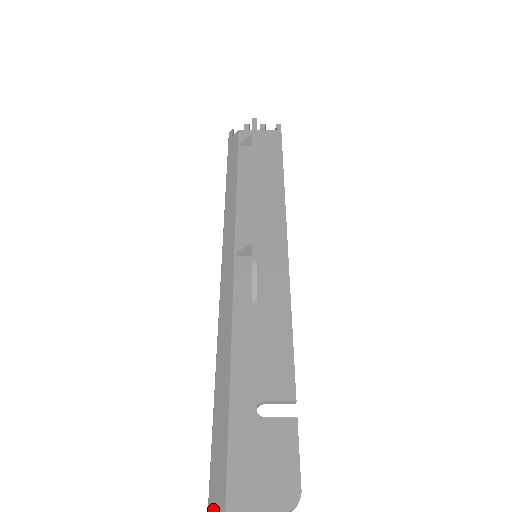
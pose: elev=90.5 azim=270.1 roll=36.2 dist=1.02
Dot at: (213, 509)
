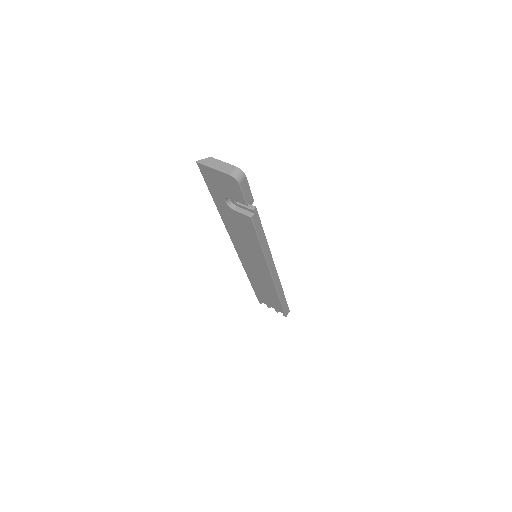
Dot at: (202, 161)
